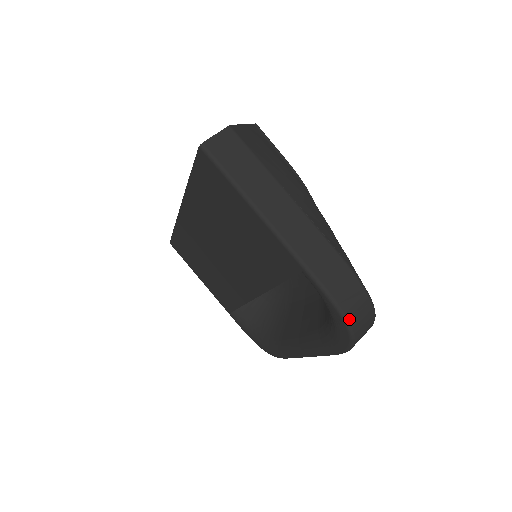
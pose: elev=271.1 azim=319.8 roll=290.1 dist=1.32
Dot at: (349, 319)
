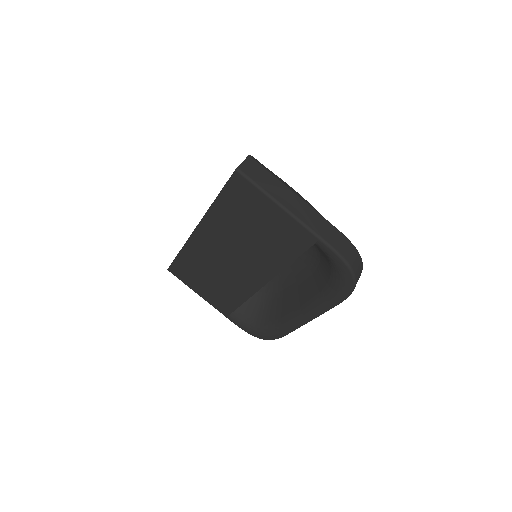
Dot at: (352, 267)
